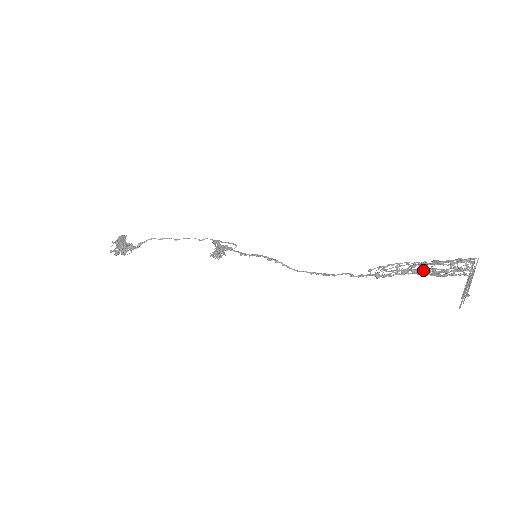
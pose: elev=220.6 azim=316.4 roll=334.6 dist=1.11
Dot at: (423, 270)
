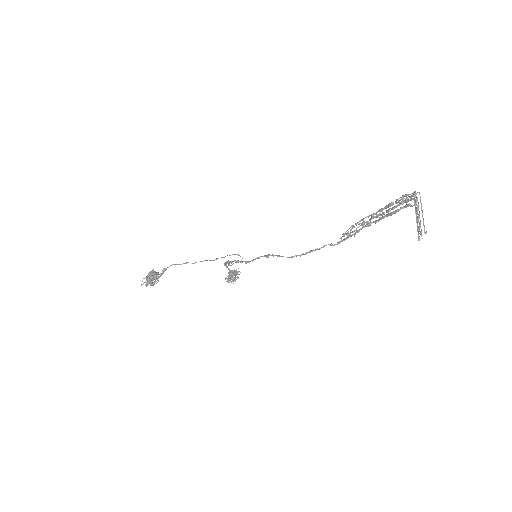
Dot at: (380, 215)
